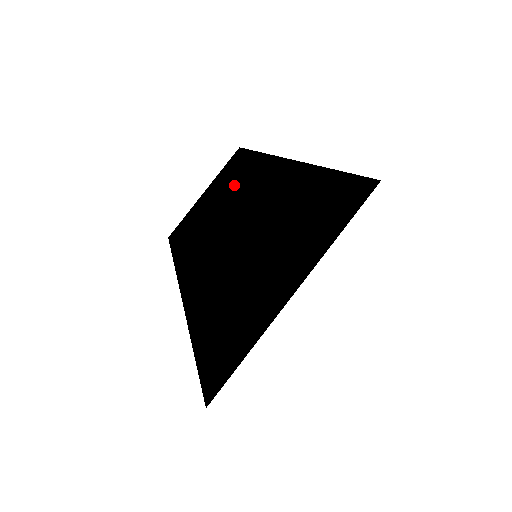
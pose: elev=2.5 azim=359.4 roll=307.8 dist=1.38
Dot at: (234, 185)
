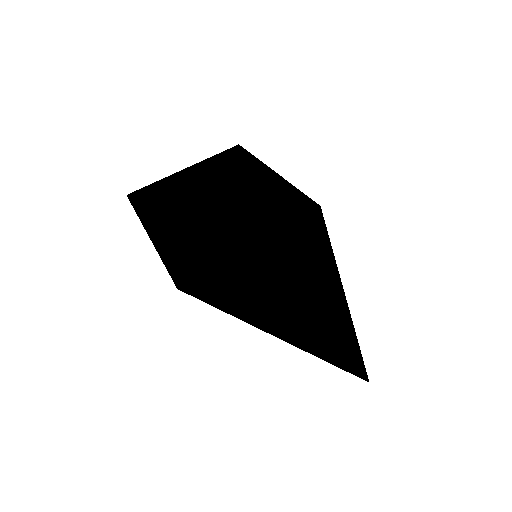
Dot at: (176, 234)
